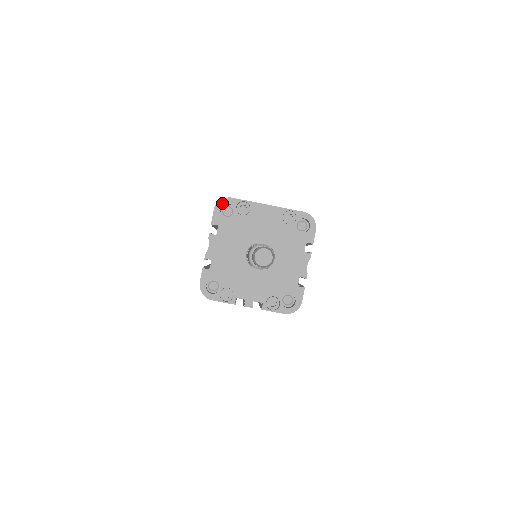
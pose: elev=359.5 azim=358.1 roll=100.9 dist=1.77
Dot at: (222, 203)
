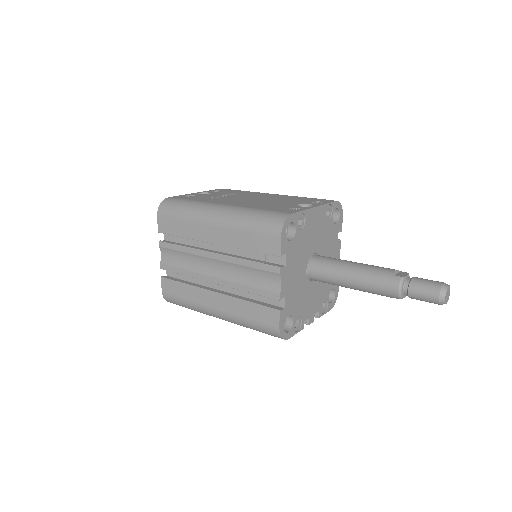
Dot at: (286, 225)
